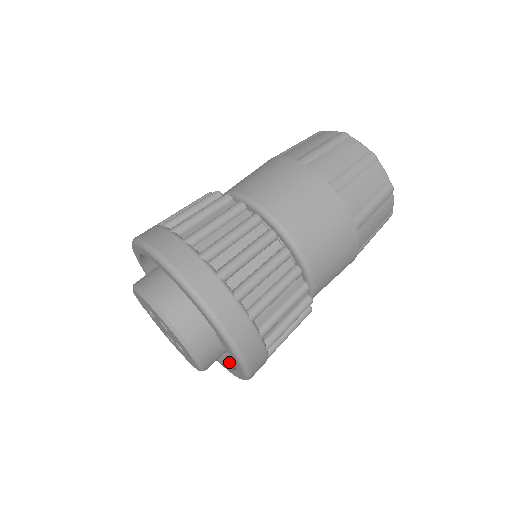
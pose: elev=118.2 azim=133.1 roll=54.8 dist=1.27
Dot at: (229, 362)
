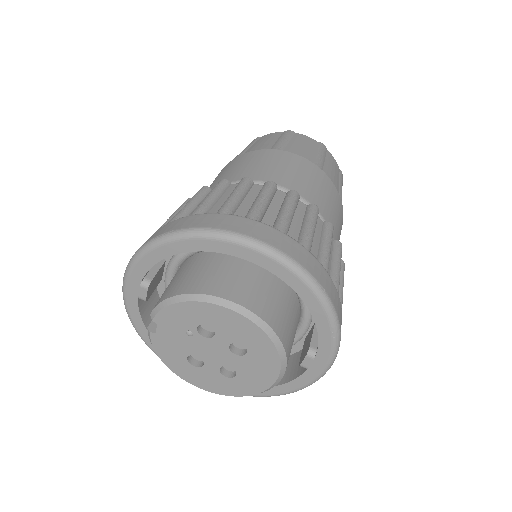
Dot at: occluded
